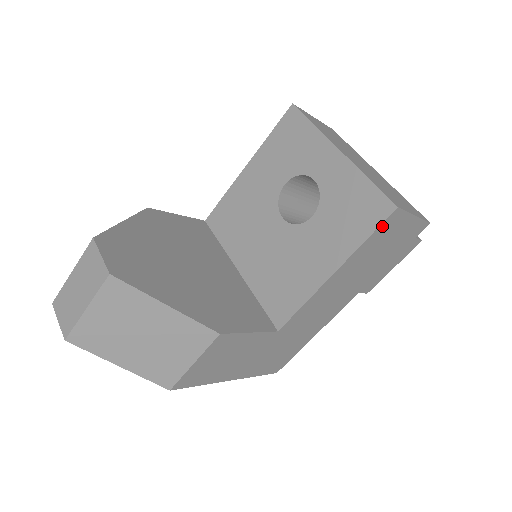
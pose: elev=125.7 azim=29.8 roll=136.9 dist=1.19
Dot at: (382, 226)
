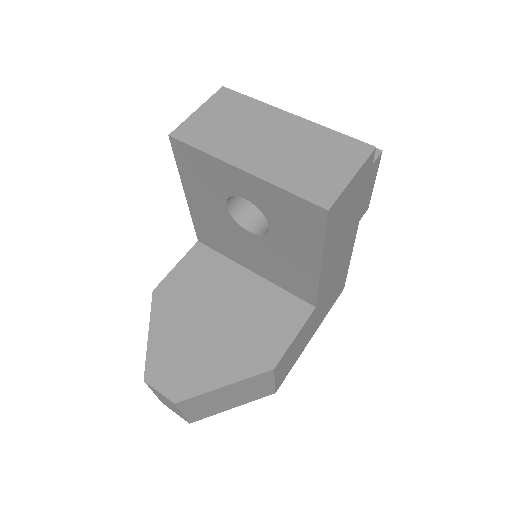
Dot at: (329, 223)
